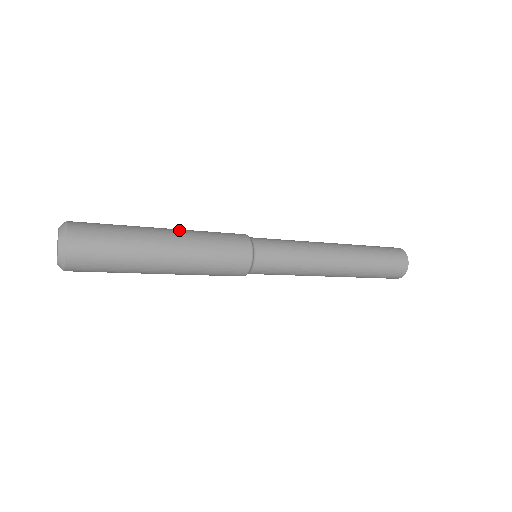
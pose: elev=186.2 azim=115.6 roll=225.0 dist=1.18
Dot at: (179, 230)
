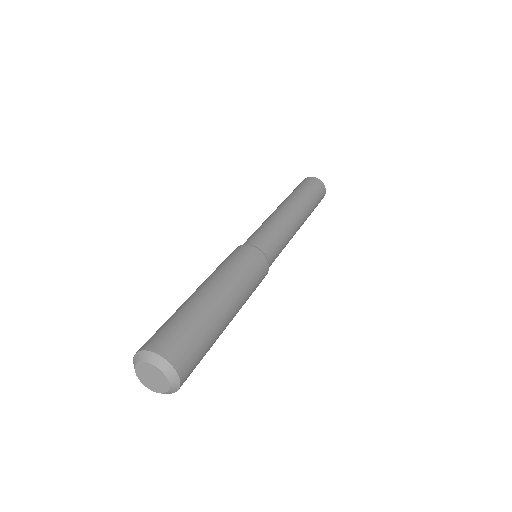
Dot at: (227, 287)
